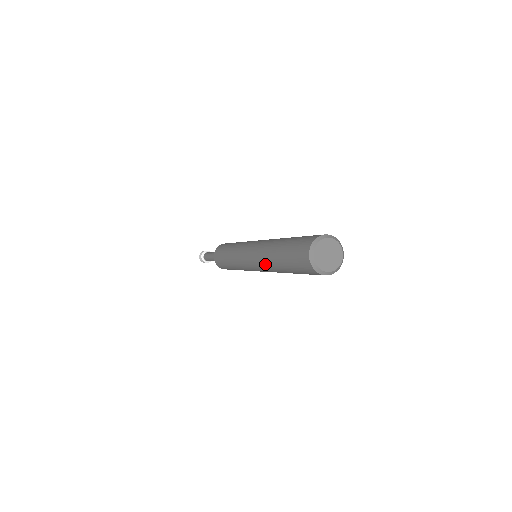
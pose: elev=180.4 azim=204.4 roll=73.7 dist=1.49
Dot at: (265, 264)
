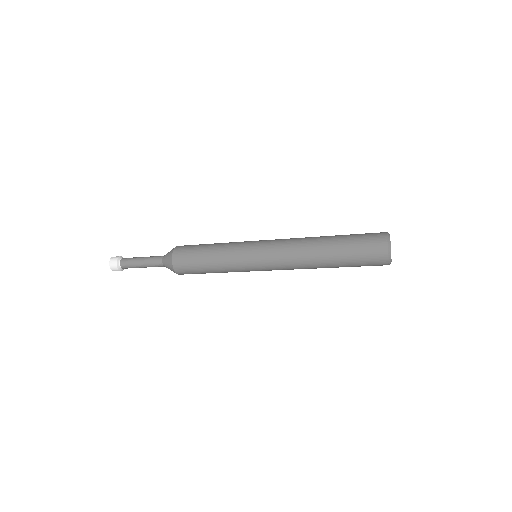
Dot at: (301, 256)
